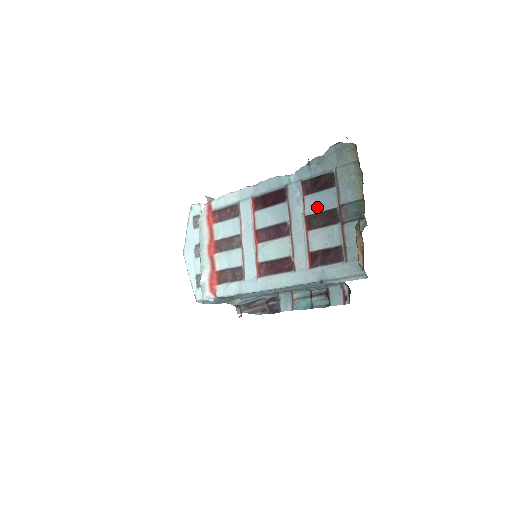
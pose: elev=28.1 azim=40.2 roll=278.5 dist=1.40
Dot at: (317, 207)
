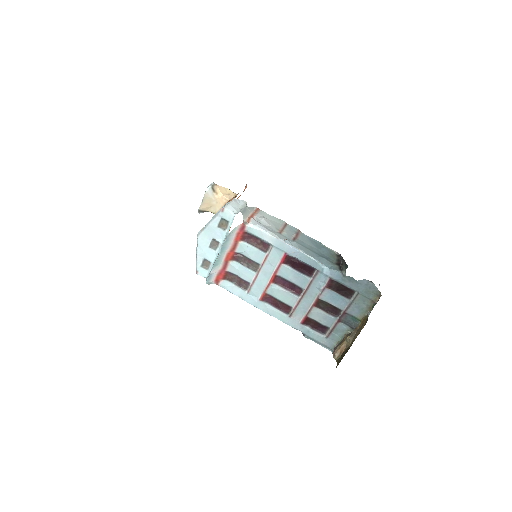
Dot at: (330, 299)
